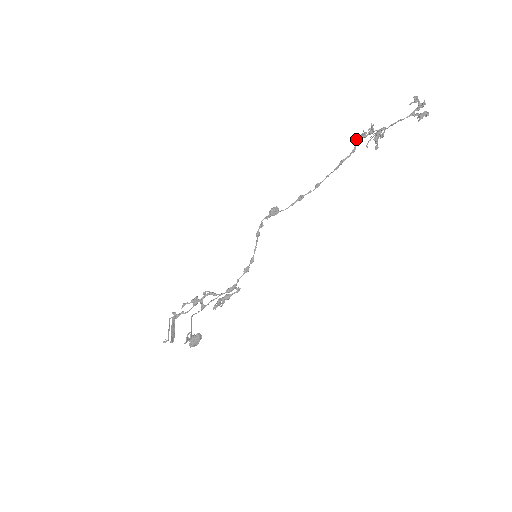
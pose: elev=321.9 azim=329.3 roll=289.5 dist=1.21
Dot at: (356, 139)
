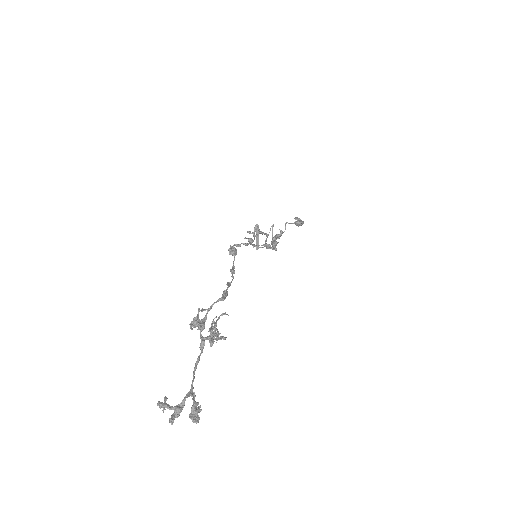
Dot at: (197, 315)
